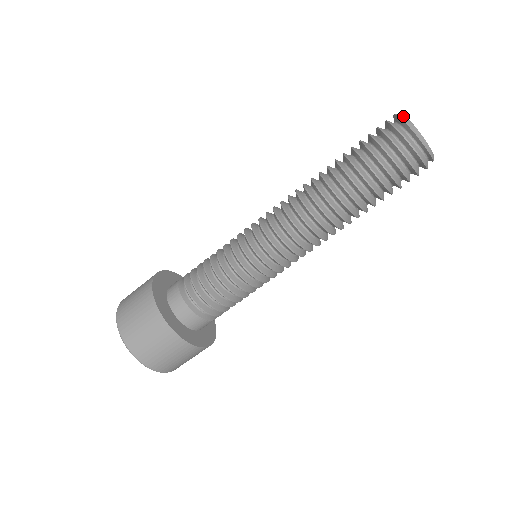
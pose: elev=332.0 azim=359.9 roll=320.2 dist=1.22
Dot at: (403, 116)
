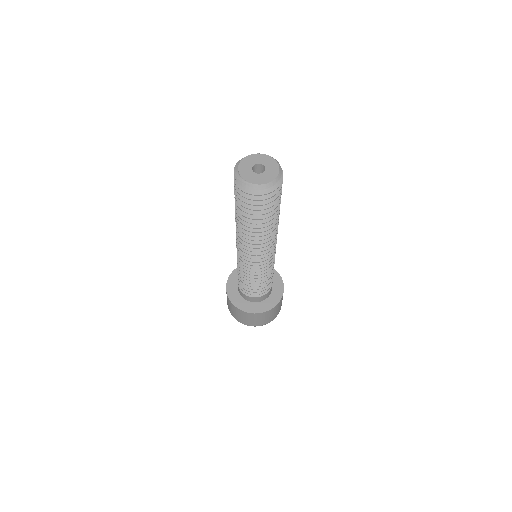
Dot at: (242, 180)
